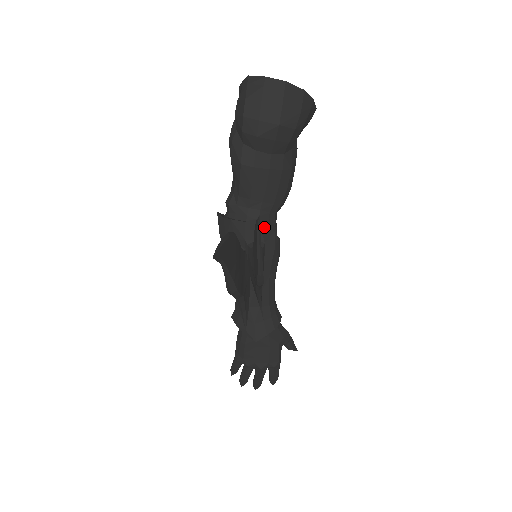
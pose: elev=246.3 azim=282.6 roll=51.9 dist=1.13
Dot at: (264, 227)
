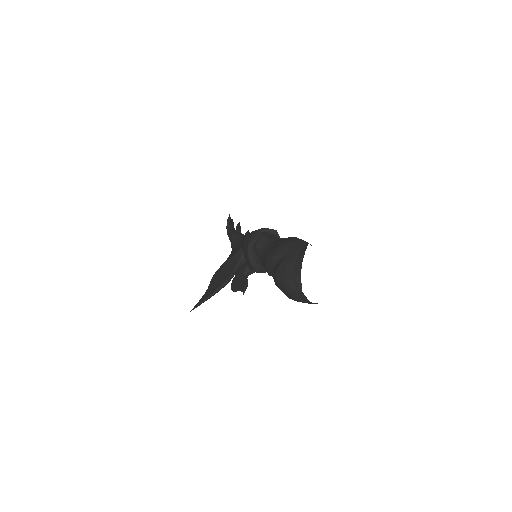
Dot at: (260, 272)
